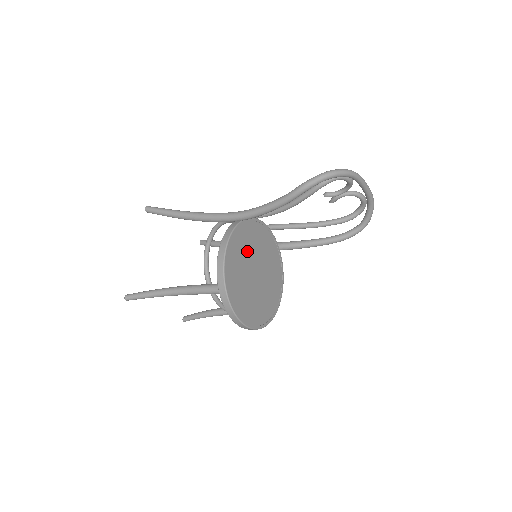
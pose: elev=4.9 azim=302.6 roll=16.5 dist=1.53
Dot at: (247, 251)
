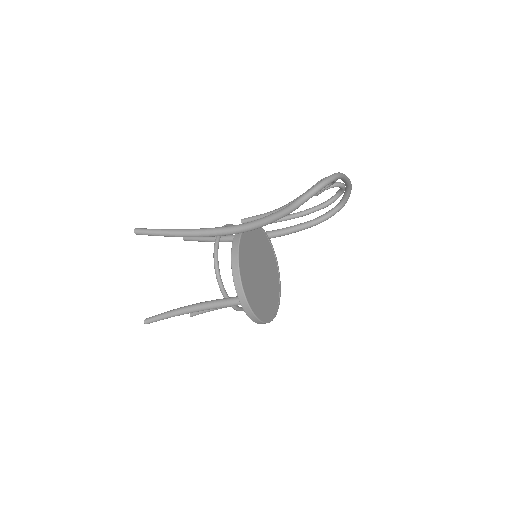
Dot at: (251, 258)
